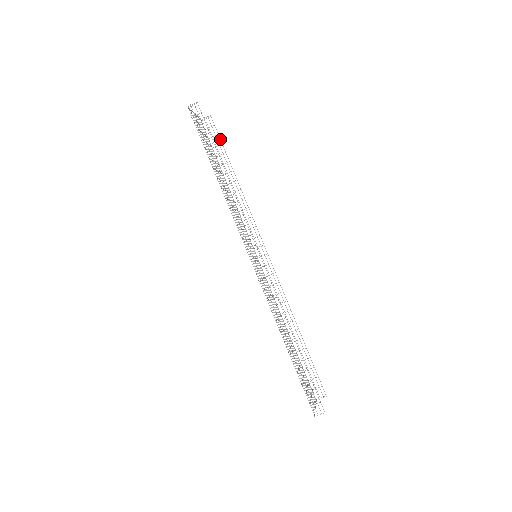
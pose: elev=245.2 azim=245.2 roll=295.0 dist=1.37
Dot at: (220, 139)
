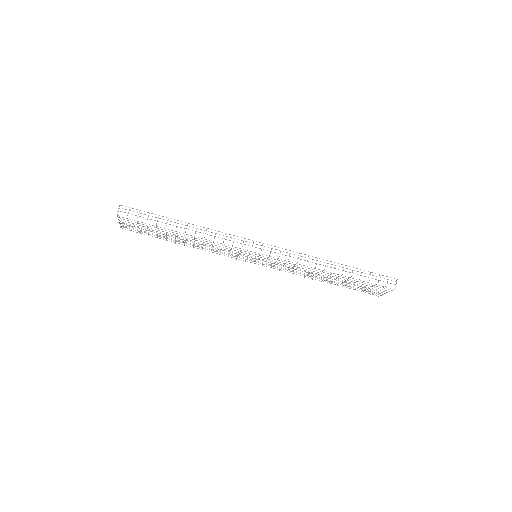
Dot at: occluded
